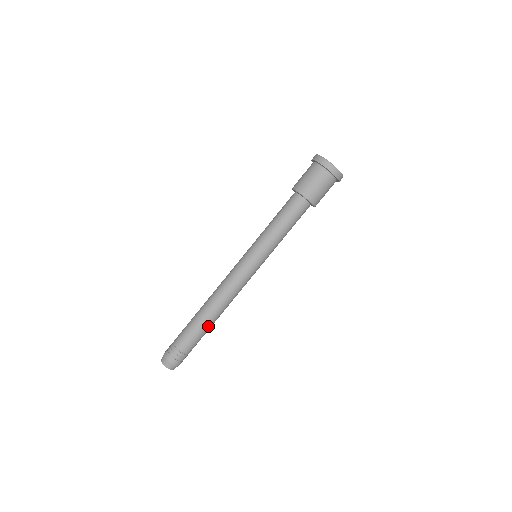
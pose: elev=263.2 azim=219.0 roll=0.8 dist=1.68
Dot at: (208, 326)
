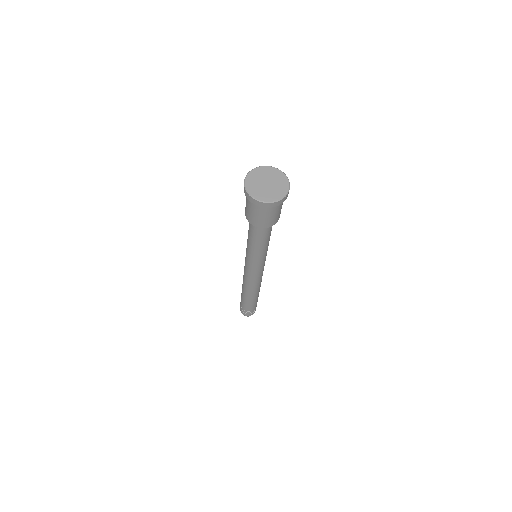
Dot at: (252, 299)
